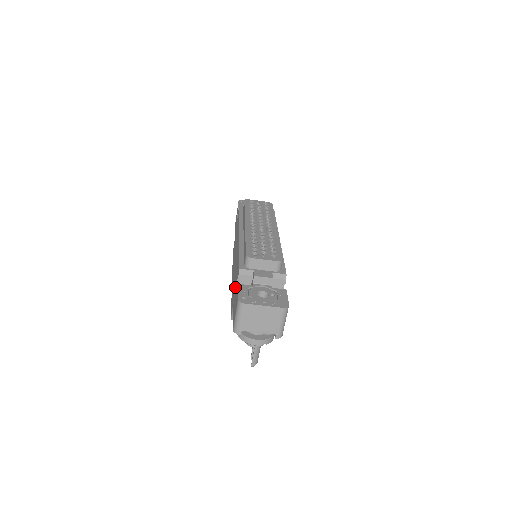
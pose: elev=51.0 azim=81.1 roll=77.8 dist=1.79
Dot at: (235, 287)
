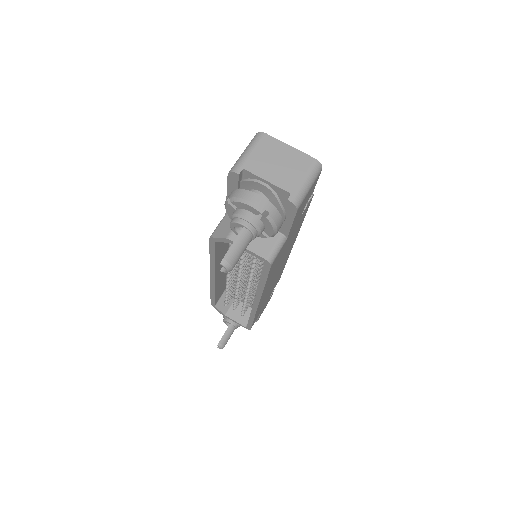
Dot at: occluded
